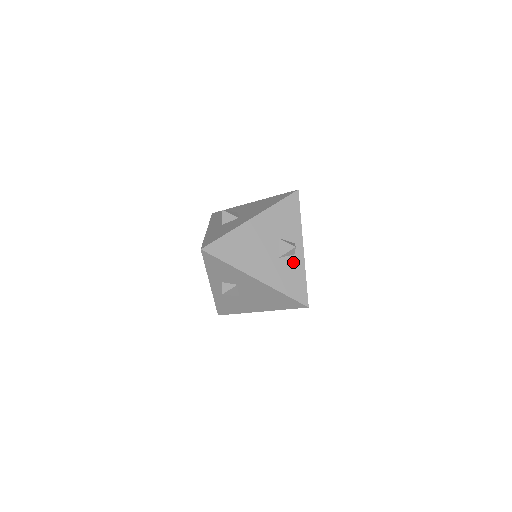
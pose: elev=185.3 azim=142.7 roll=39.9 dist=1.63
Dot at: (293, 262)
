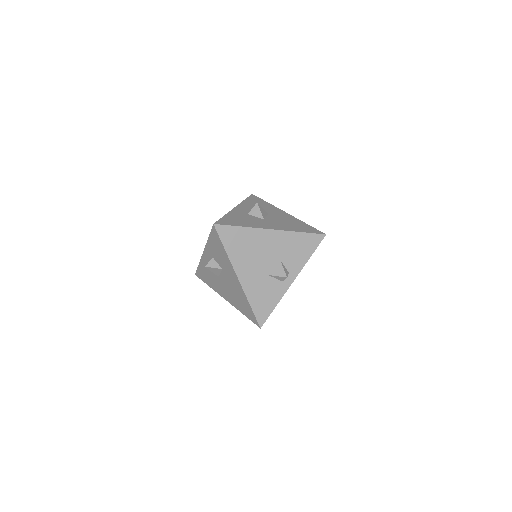
Dot at: (276, 286)
